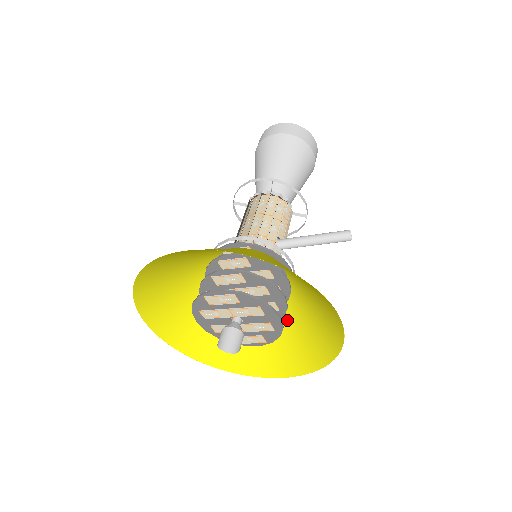
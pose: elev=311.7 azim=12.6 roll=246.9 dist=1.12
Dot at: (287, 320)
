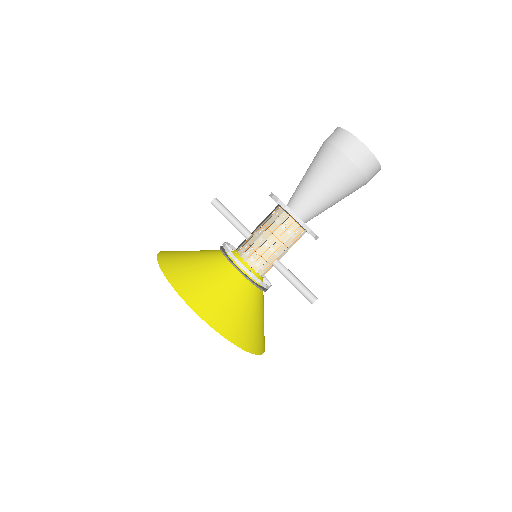
Dot at: occluded
